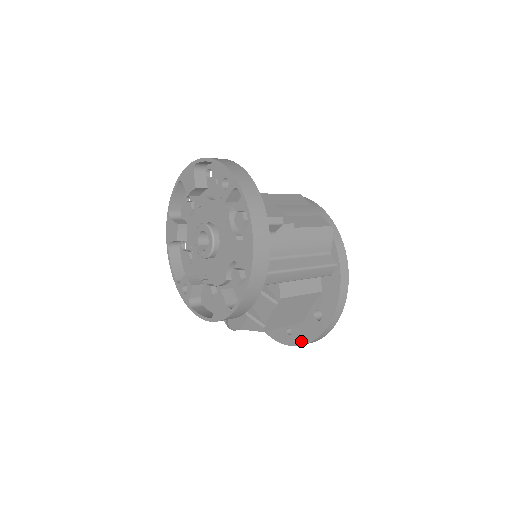
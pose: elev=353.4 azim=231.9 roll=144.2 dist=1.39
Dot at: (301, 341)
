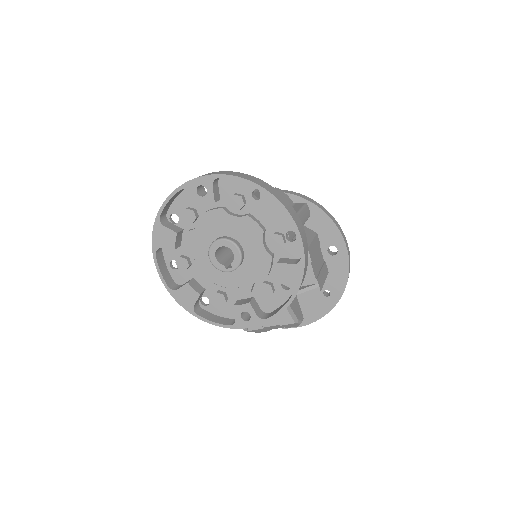
Dot at: (342, 285)
